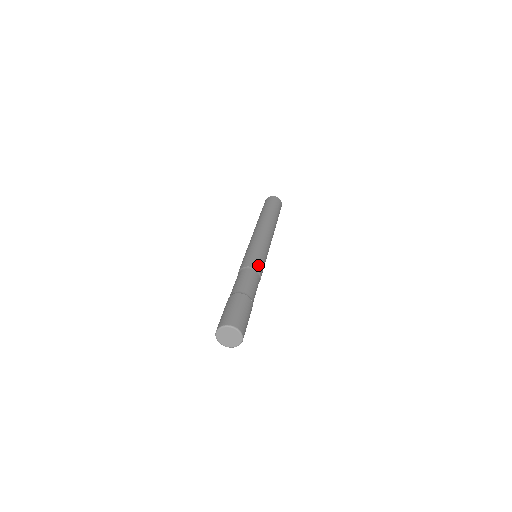
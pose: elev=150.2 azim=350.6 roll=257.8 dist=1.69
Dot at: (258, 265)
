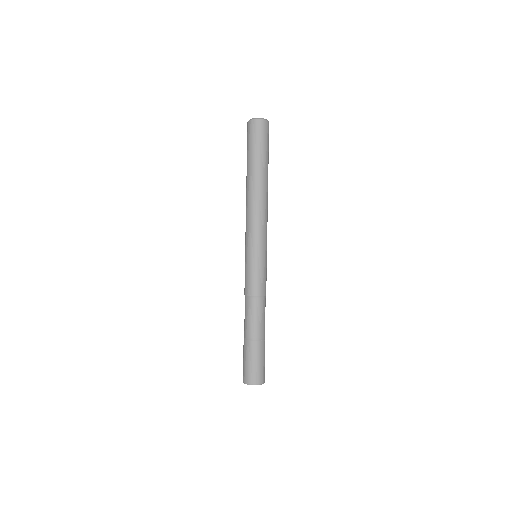
Dot at: (264, 287)
